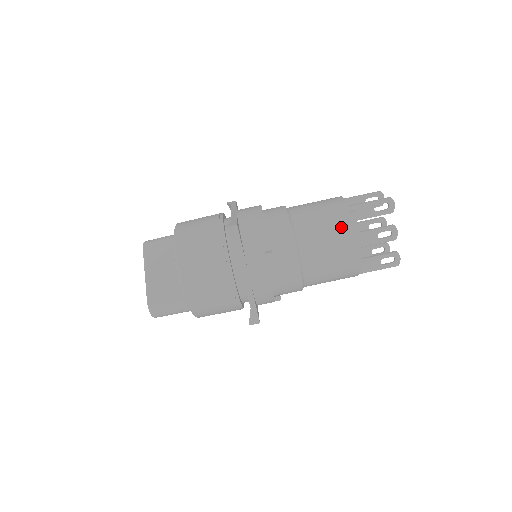
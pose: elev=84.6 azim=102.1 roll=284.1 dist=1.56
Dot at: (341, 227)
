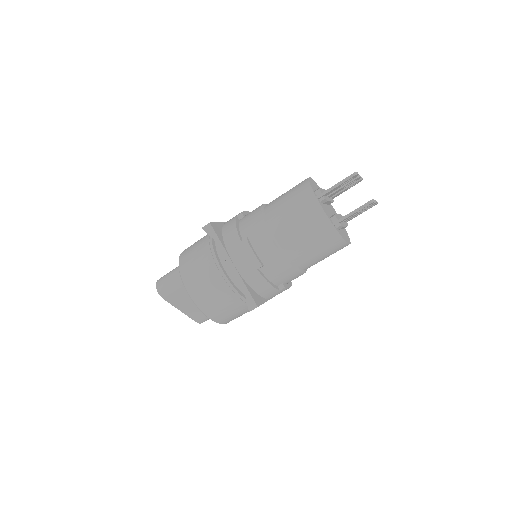
Dot at: (333, 246)
